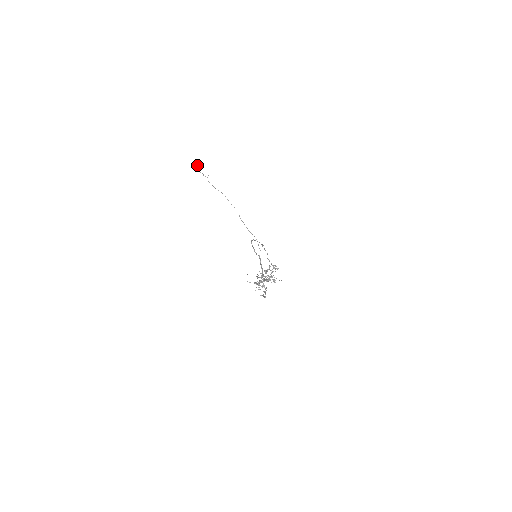
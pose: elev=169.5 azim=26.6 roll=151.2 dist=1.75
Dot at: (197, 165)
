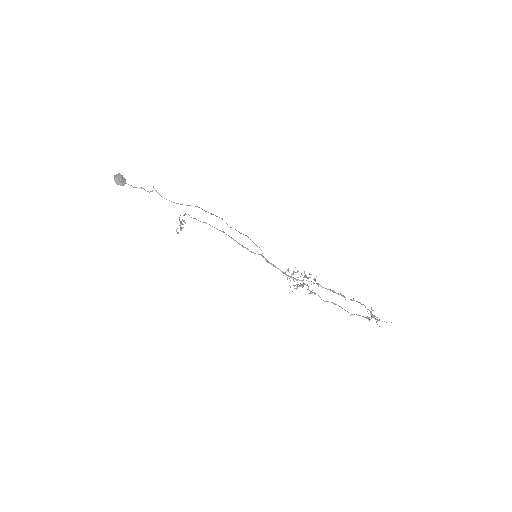
Dot at: (124, 178)
